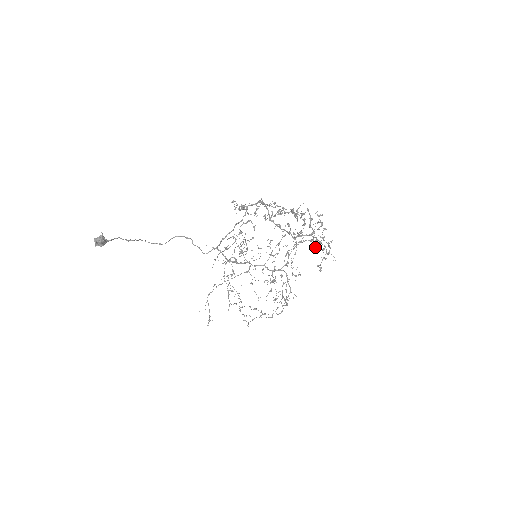
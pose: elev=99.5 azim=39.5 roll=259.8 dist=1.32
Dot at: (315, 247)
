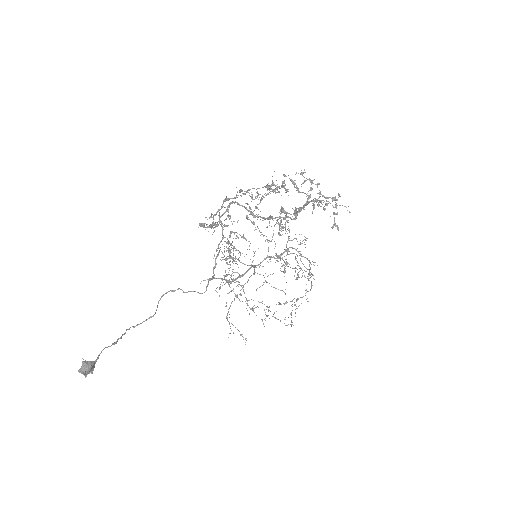
Dot at: (314, 207)
